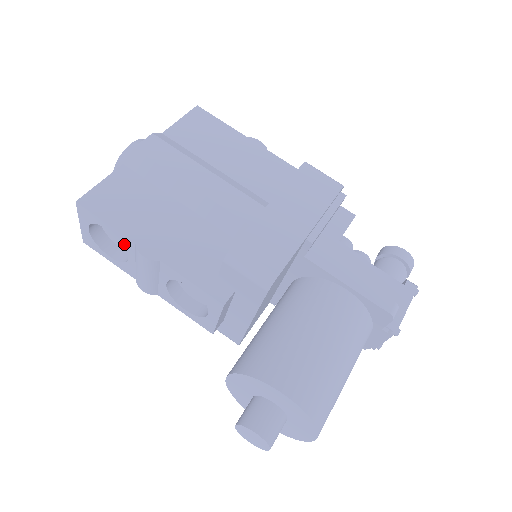
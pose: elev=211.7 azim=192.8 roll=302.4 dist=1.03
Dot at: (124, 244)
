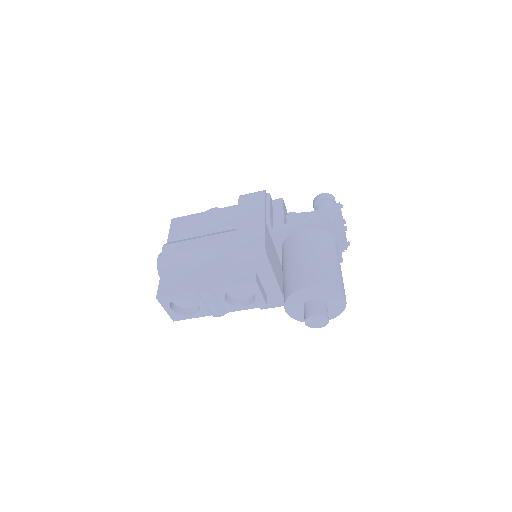
Dot at: (192, 298)
